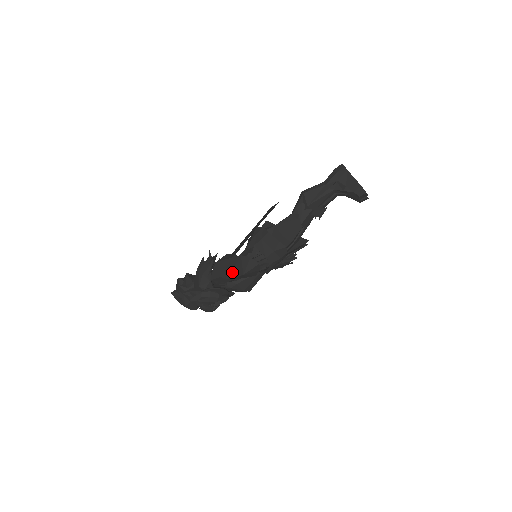
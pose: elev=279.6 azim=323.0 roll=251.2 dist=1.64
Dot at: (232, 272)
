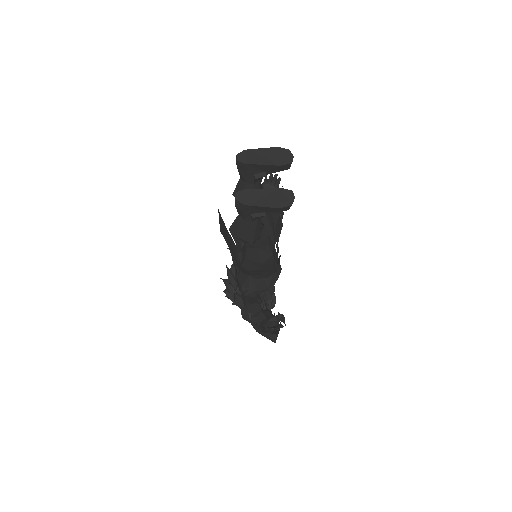
Dot at: occluded
